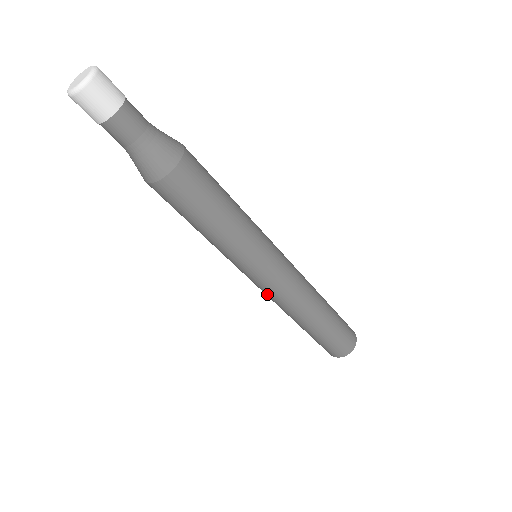
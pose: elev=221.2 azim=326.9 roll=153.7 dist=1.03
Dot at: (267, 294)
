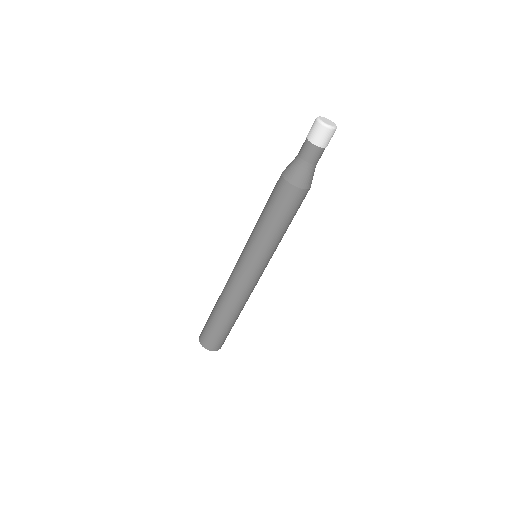
Dot at: (234, 276)
